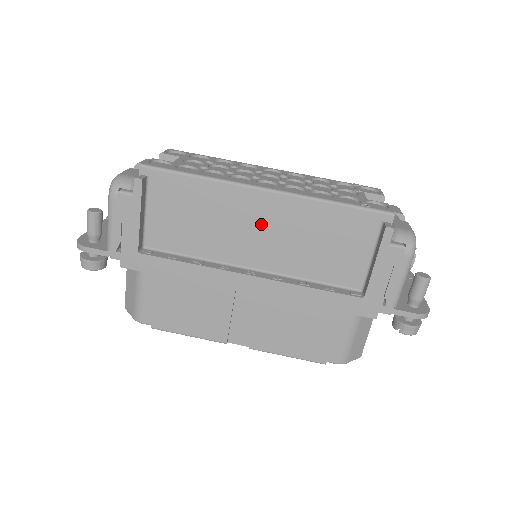
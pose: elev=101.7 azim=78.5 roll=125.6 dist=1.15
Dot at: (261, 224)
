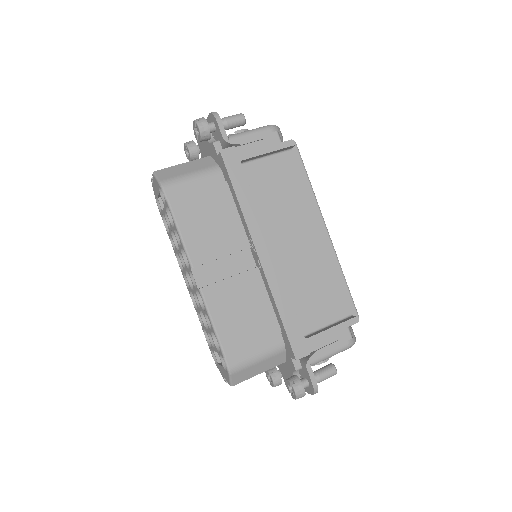
Dot at: (305, 239)
